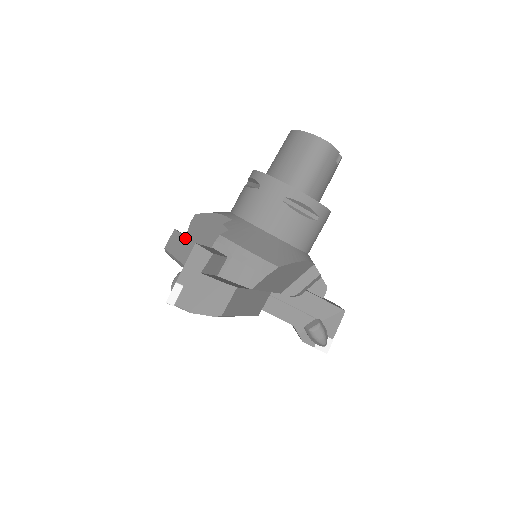
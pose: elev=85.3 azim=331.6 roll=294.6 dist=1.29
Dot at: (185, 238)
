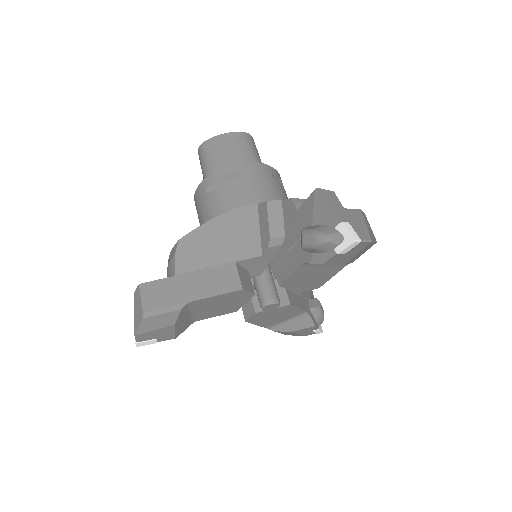
Dot at: (176, 276)
